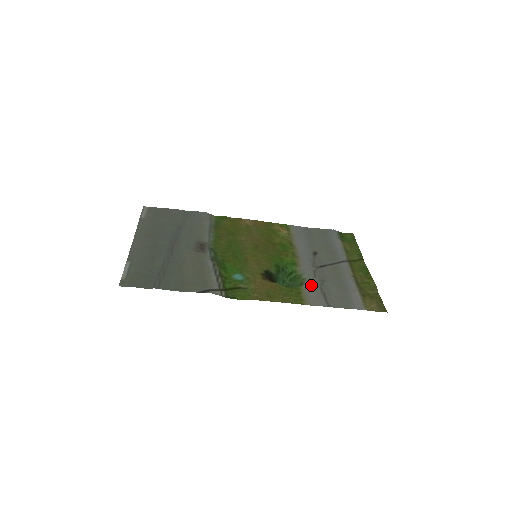
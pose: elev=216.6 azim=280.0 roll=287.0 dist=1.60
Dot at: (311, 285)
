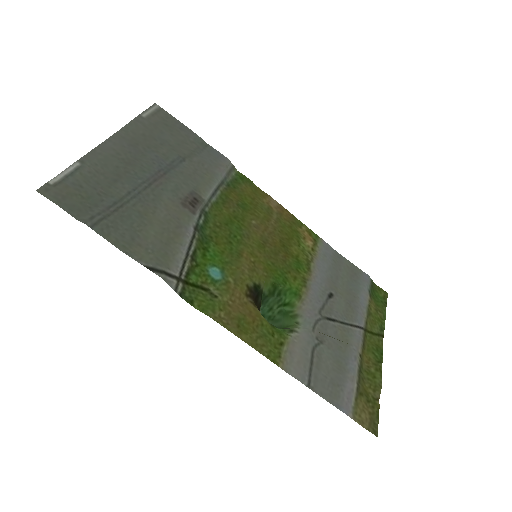
Dot at: (302, 339)
